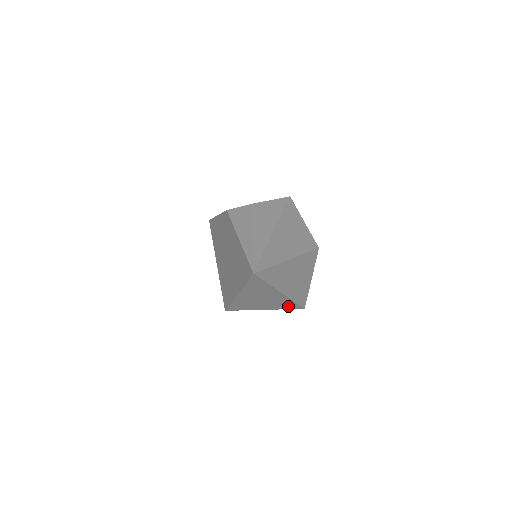
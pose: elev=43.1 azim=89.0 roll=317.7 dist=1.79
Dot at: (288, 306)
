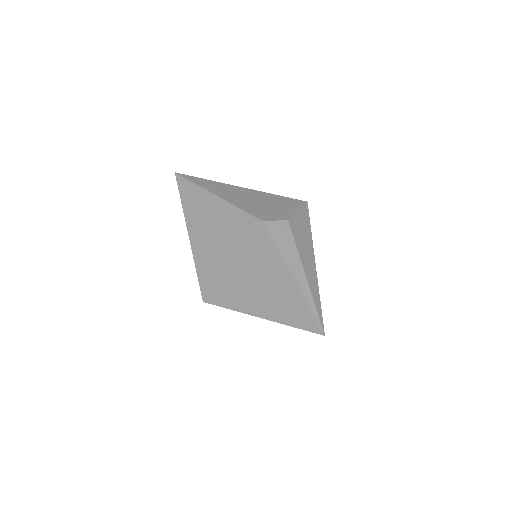
Dot at: occluded
